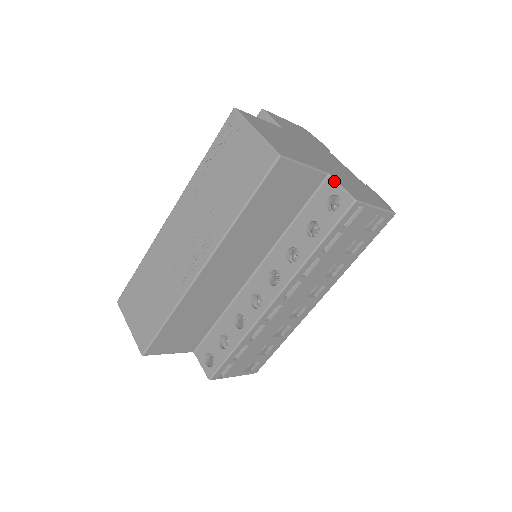
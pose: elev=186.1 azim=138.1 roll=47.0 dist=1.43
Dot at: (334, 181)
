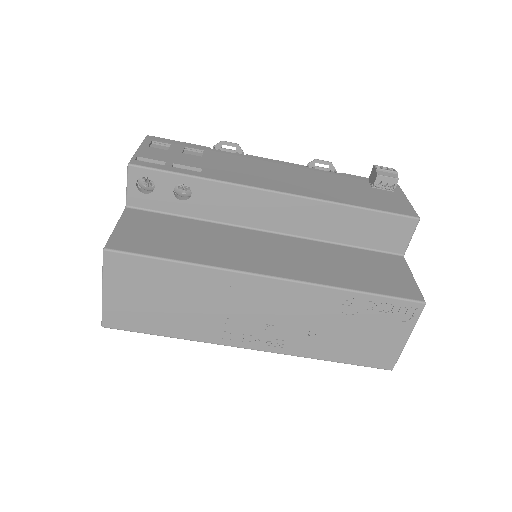
Dot at: occluded
